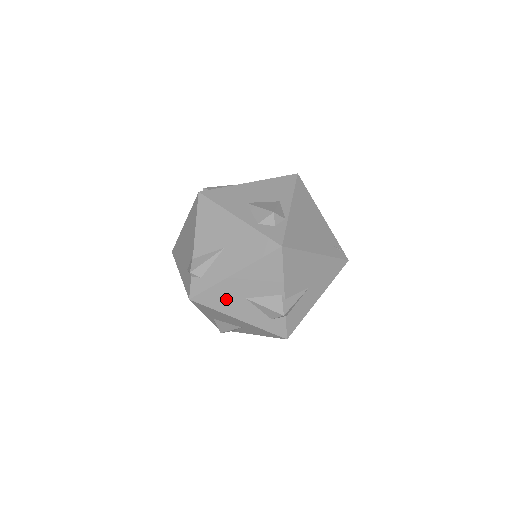
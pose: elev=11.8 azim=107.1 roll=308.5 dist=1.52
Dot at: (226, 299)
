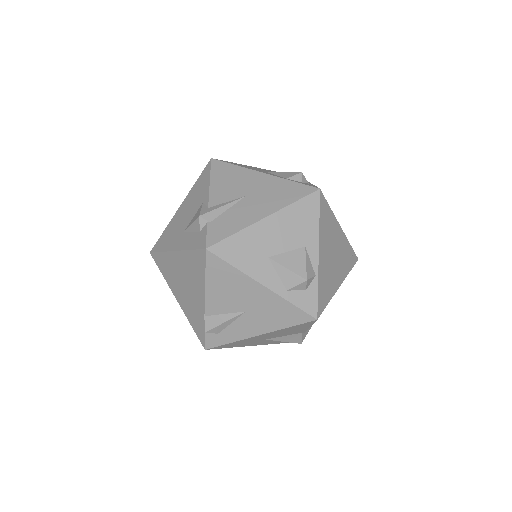
Dot at: (244, 343)
